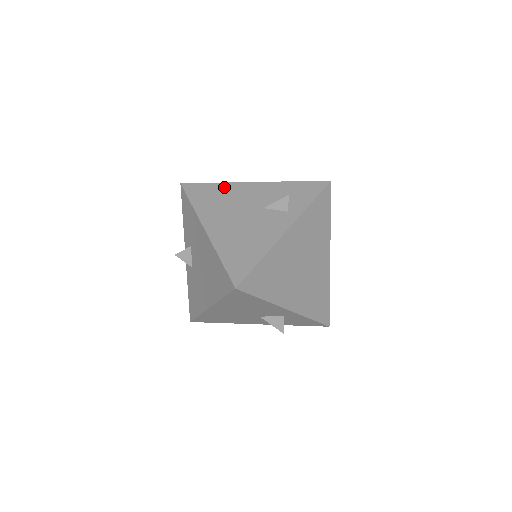
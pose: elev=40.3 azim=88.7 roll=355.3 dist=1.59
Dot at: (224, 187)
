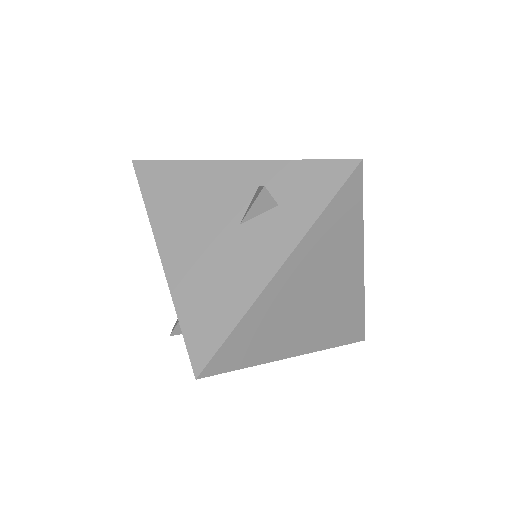
Dot at: occluded
